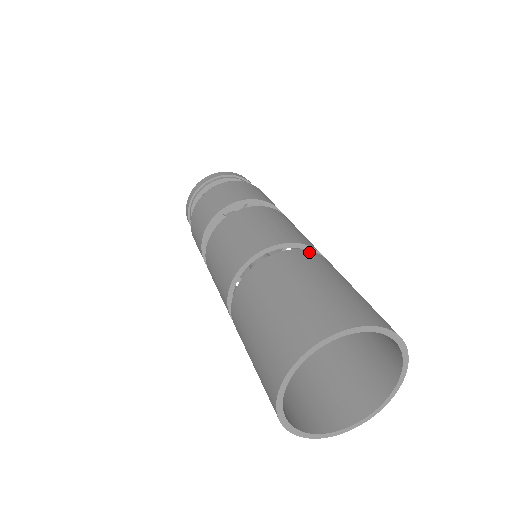
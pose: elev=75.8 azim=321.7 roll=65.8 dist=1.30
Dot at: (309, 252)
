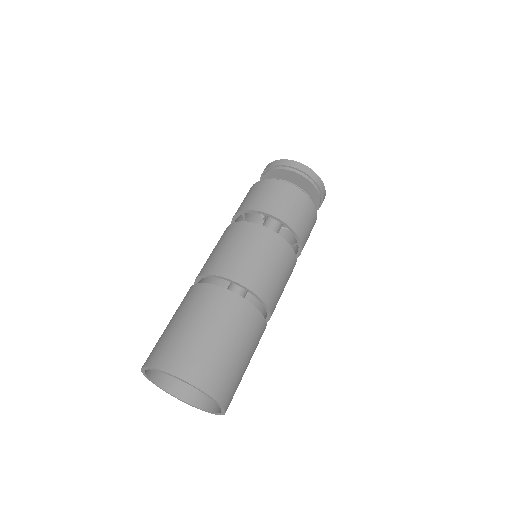
Dot at: (234, 296)
